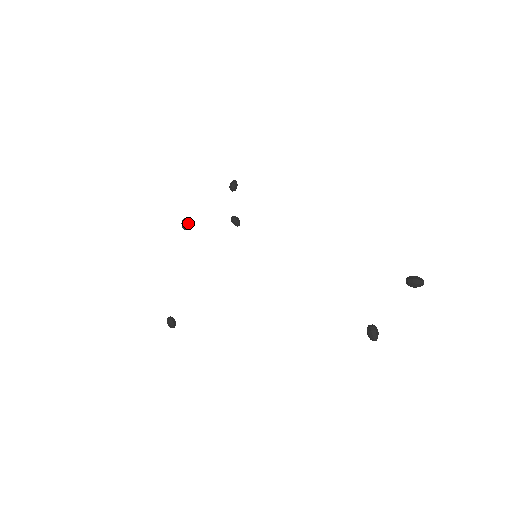
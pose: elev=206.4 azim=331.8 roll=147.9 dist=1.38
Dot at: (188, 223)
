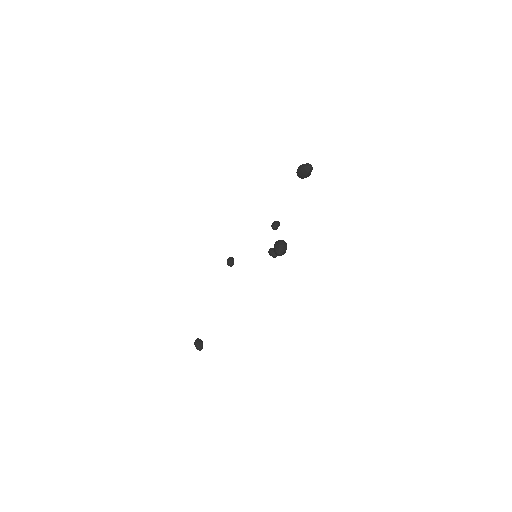
Dot at: (231, 259)
